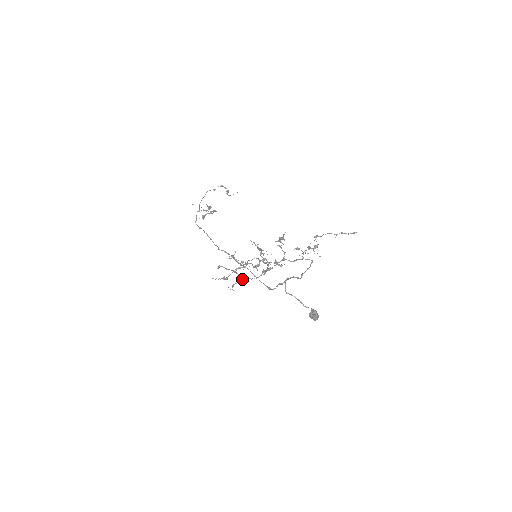
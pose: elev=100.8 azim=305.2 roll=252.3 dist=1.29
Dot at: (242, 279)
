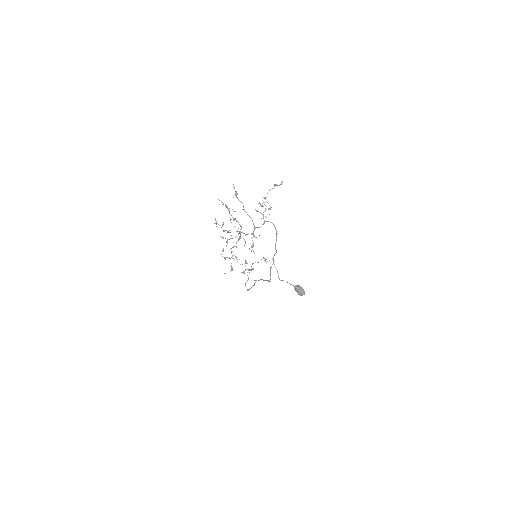
Dot at: (226, 242)
